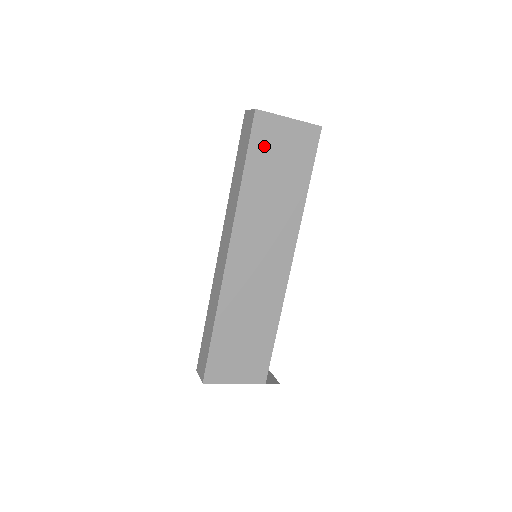
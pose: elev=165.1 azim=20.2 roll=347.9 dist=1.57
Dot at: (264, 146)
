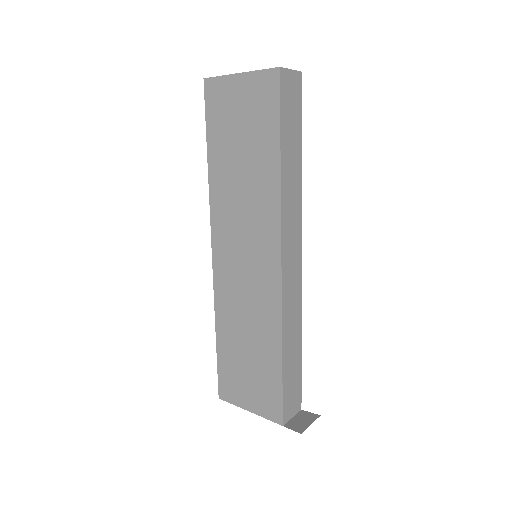
Dot at: (220, 119)
